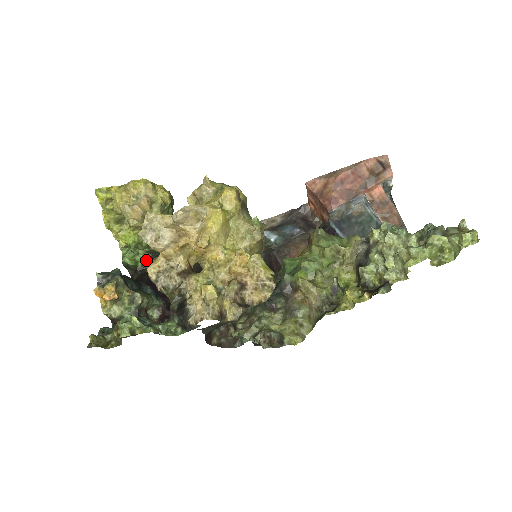
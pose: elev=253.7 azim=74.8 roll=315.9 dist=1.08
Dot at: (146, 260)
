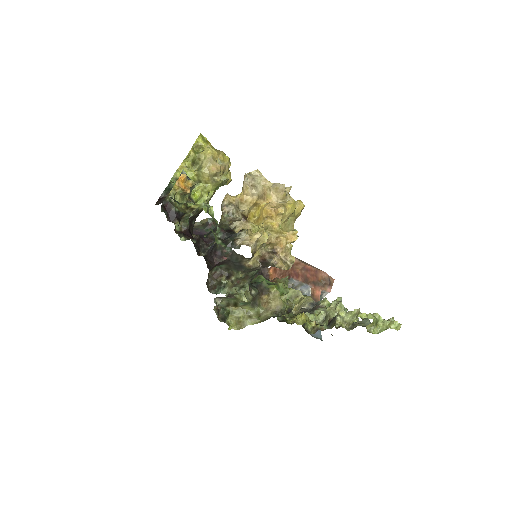
Dot at: occluded
